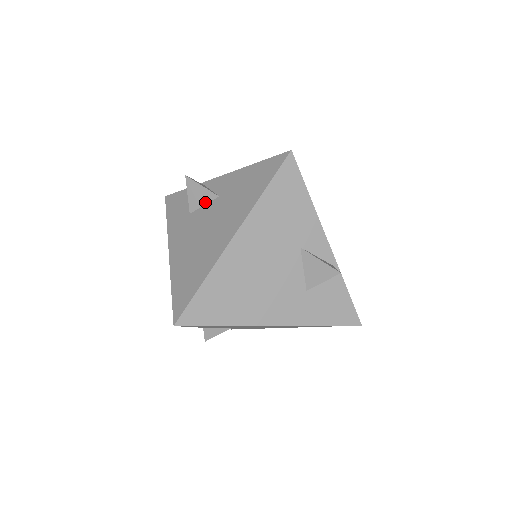
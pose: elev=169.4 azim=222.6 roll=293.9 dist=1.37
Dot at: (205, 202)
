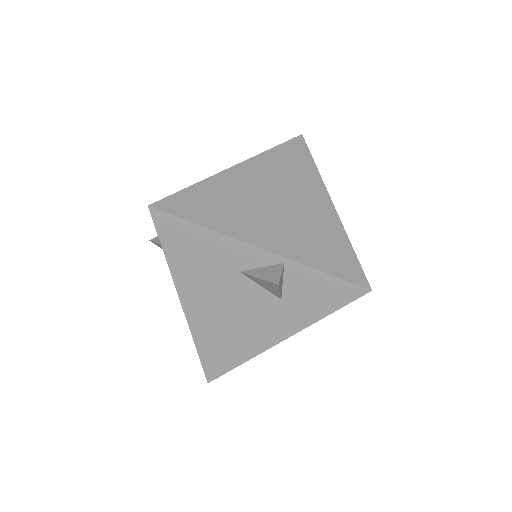
Dot at: occluded
